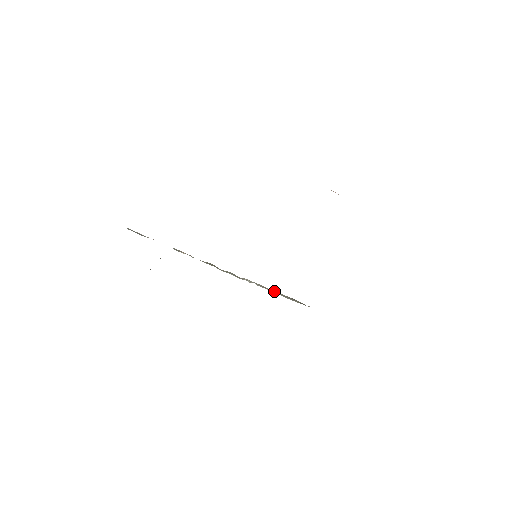
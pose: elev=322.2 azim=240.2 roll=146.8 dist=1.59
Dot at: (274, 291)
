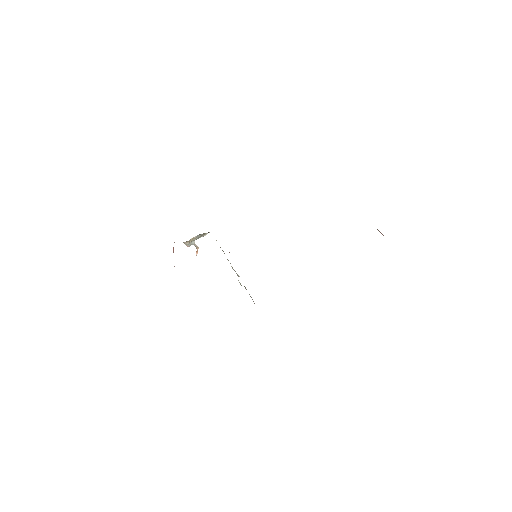
Dot at: occluded
